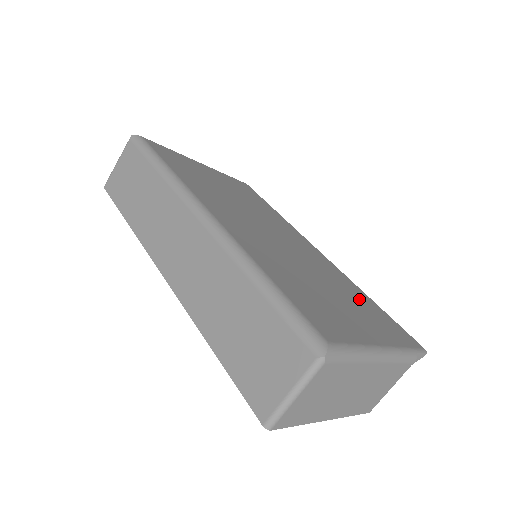
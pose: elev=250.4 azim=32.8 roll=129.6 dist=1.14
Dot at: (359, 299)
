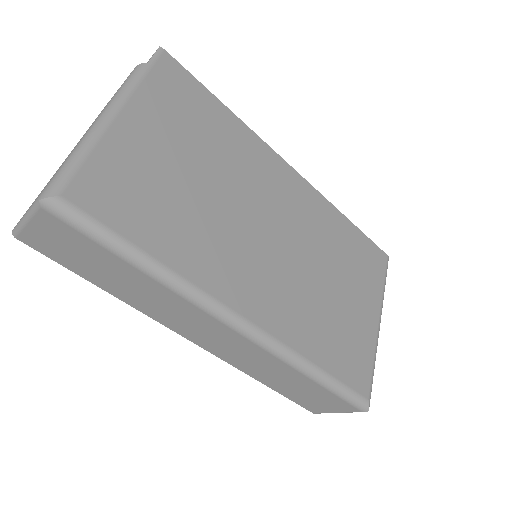
Dot at: (347, 247)
